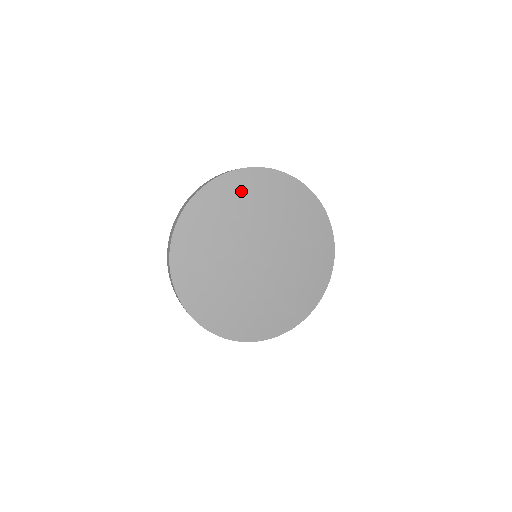
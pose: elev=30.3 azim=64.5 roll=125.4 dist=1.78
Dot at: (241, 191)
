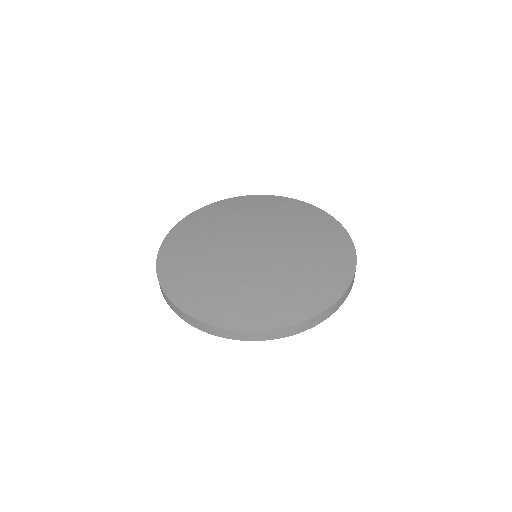
Dot at: (219, 213)
